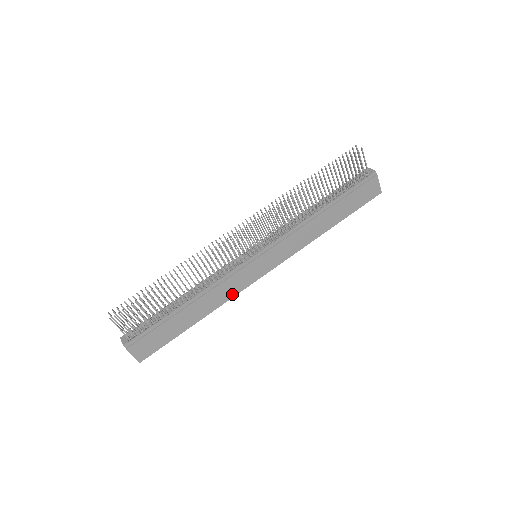
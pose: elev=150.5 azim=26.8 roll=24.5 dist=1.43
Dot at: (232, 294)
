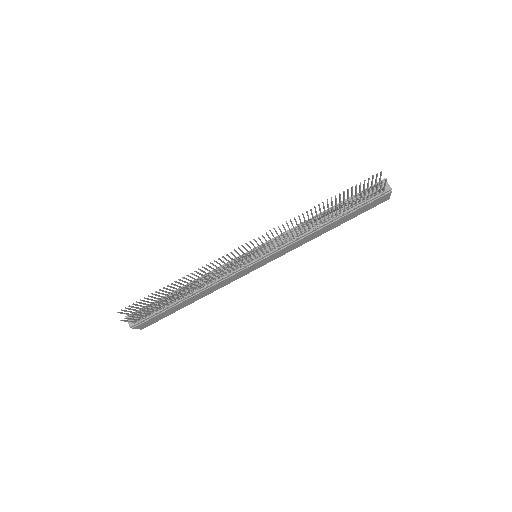
Dot at: (228, 283)
